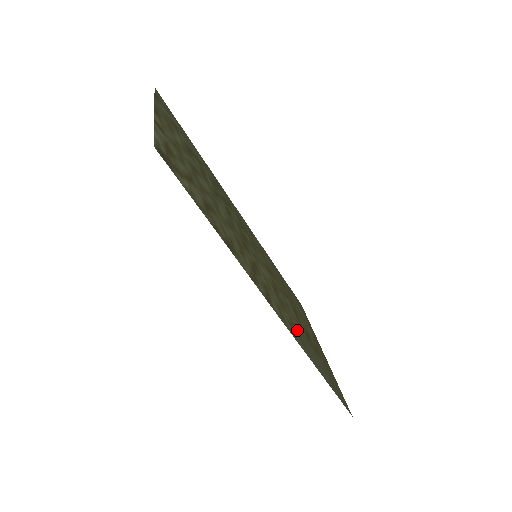
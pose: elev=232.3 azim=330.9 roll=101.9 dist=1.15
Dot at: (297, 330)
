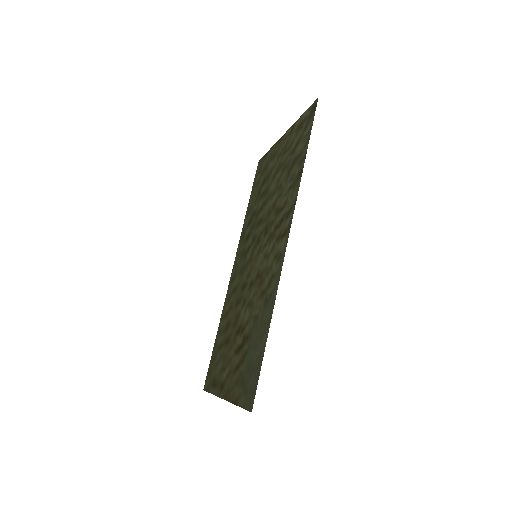
Dot at: (263, 299)
